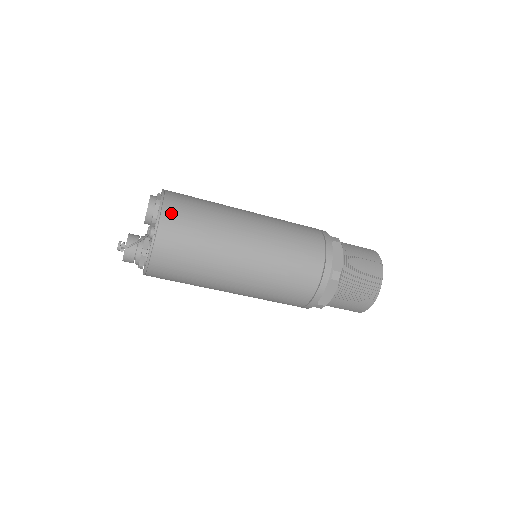
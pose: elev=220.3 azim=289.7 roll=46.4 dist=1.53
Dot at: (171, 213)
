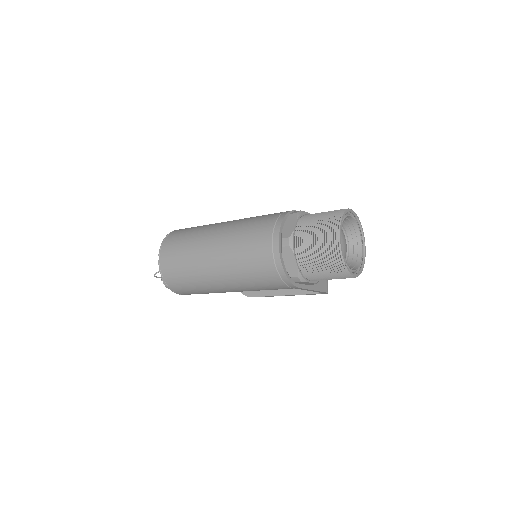
Dot at: (168, 241)
